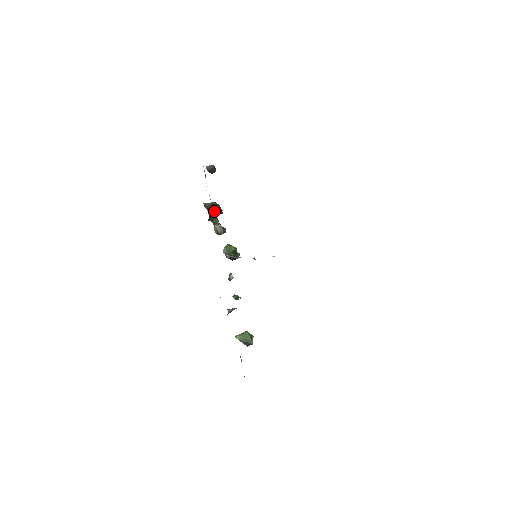
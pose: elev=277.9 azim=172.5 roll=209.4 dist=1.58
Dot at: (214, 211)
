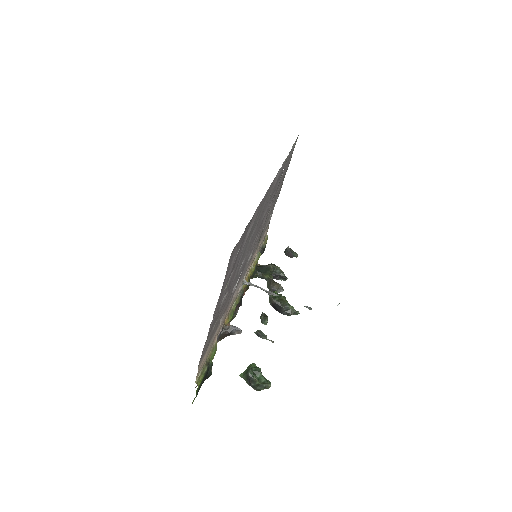
Dot at: (266, 267)
